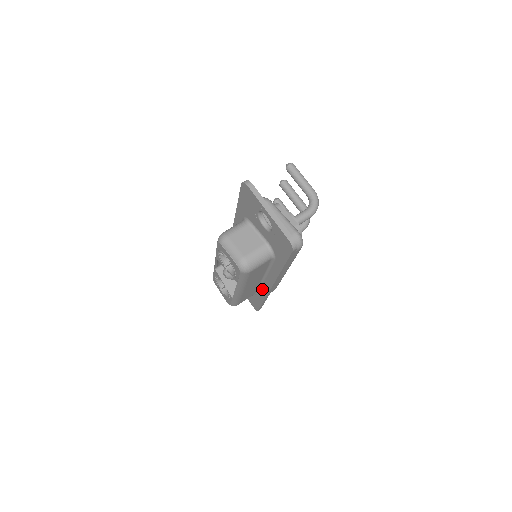
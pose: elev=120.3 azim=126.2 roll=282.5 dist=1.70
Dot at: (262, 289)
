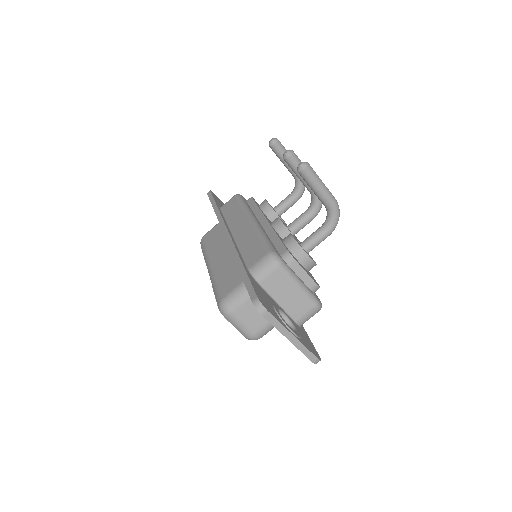
Dot at: occluded
